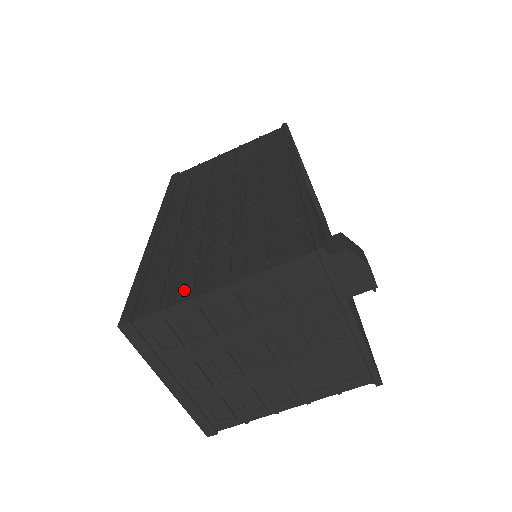
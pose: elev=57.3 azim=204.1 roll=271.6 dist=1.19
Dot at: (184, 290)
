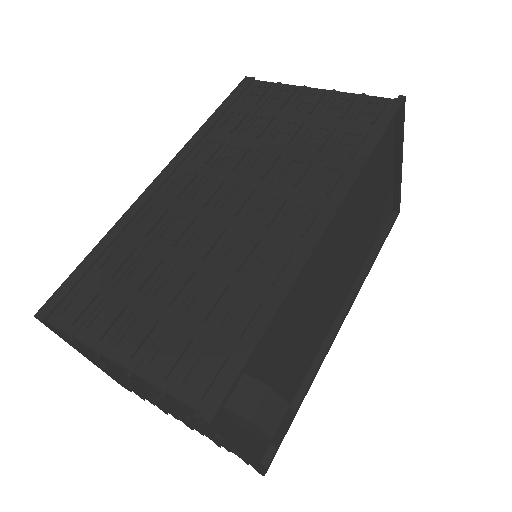
Dot at: (101, 324)
